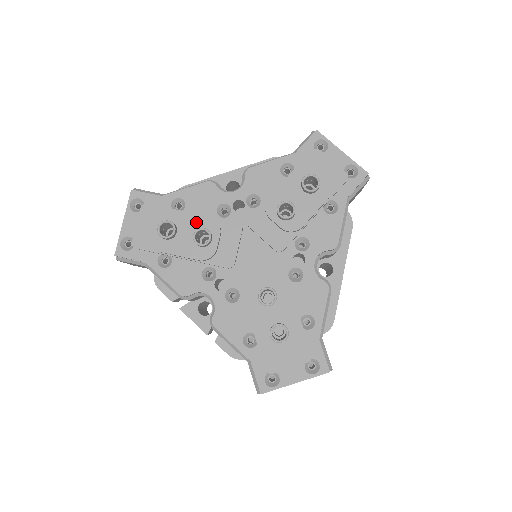
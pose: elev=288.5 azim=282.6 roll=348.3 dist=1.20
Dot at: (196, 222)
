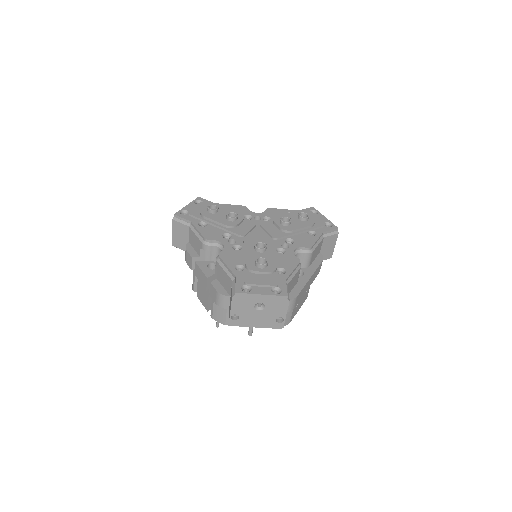
Dot at: occluded
